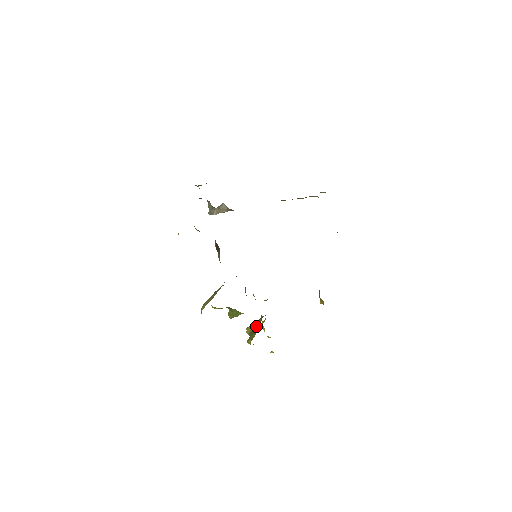
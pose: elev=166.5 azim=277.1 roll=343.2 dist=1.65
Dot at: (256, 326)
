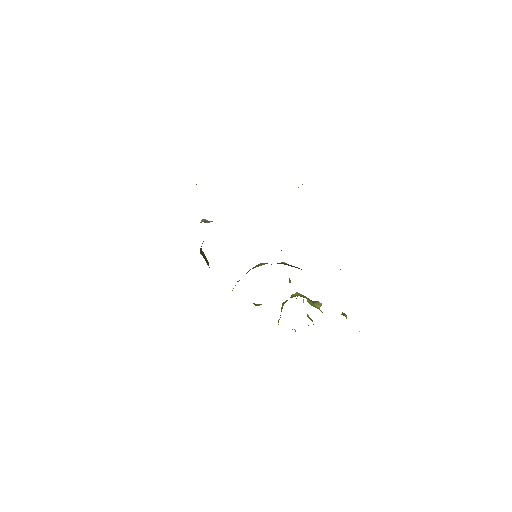
Dot at: occluded
